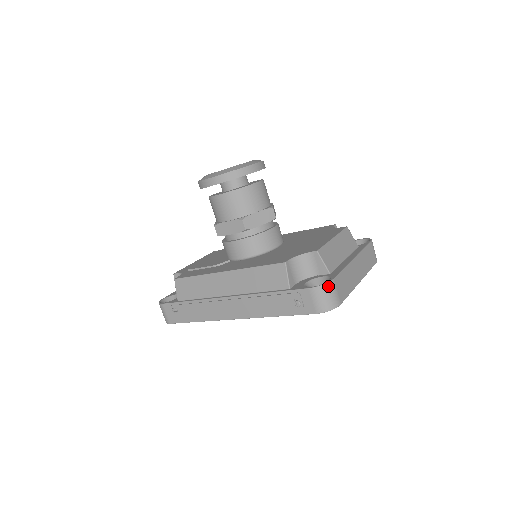
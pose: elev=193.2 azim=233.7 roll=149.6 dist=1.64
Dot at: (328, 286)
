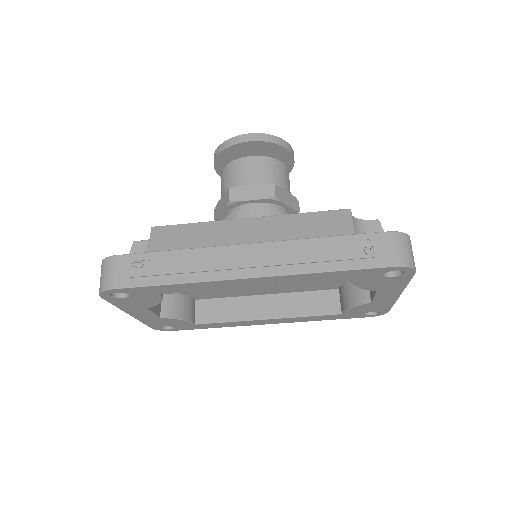
Dot at: (409, 239)
